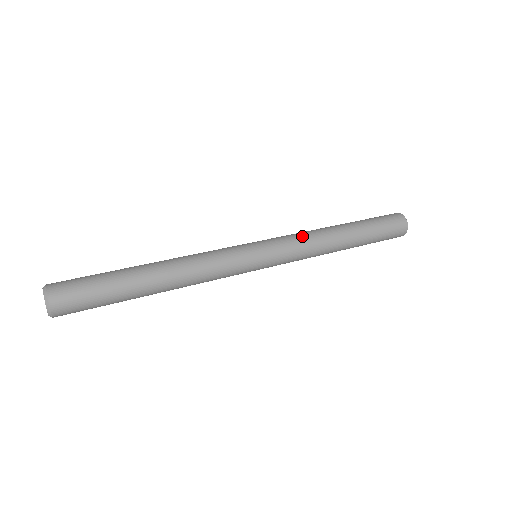
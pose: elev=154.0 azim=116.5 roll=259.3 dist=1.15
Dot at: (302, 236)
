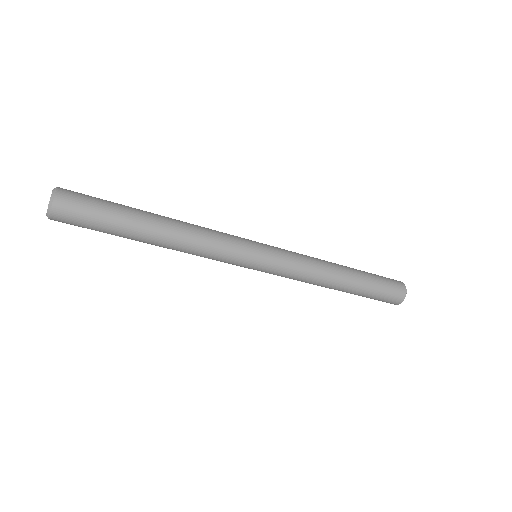
Dot at: occluded
